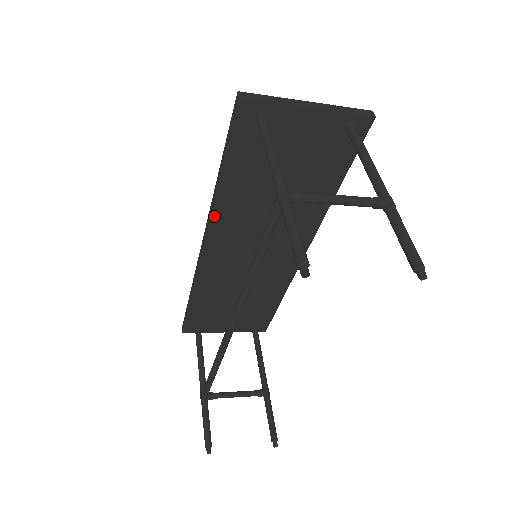
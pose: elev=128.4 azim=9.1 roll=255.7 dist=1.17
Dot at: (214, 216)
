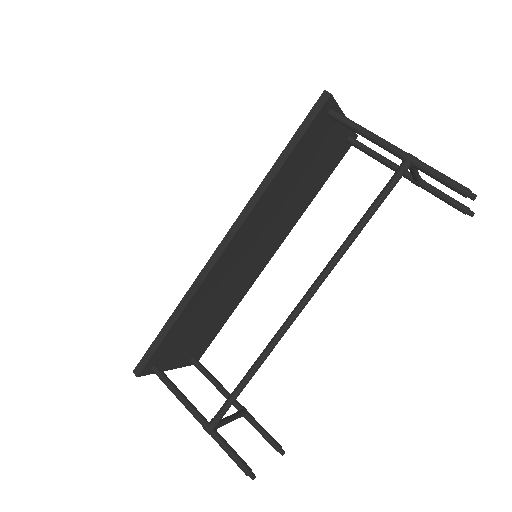
Dot at: (256, 207)
